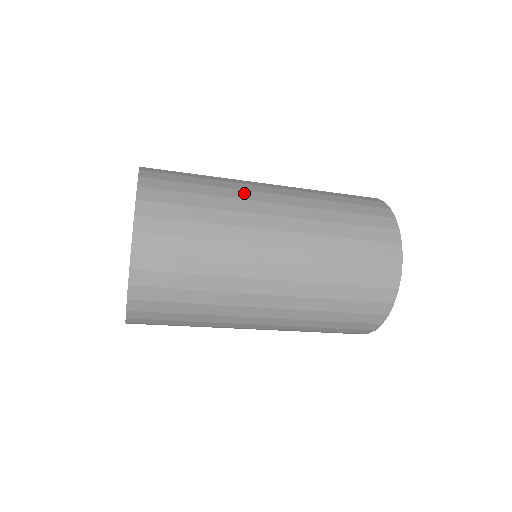
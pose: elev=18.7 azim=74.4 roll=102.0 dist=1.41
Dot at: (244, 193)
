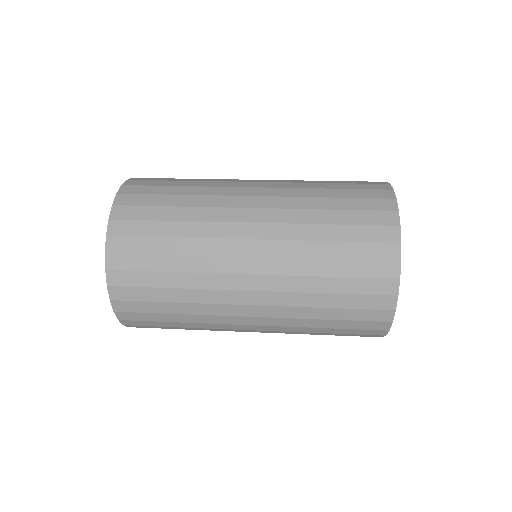
Dot at: (215, 244)
